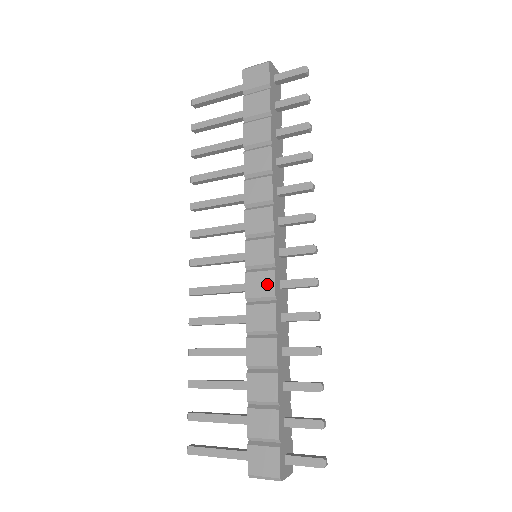
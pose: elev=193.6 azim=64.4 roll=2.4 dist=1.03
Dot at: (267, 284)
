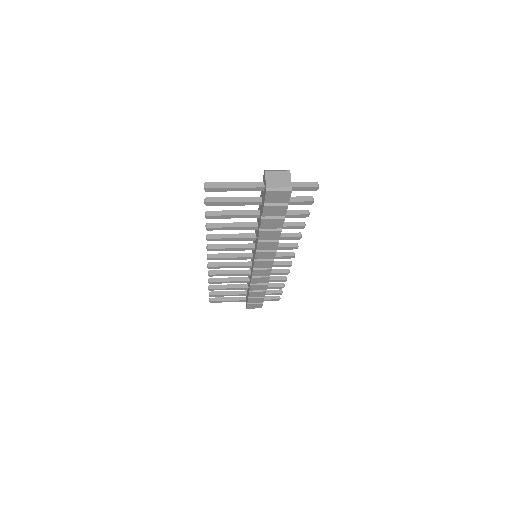
Dot at: (266, 273)
